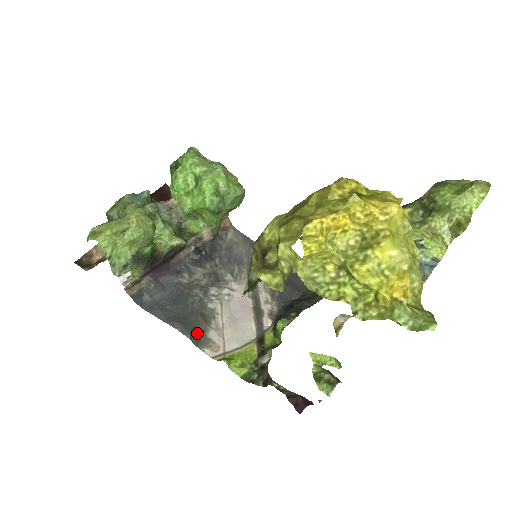
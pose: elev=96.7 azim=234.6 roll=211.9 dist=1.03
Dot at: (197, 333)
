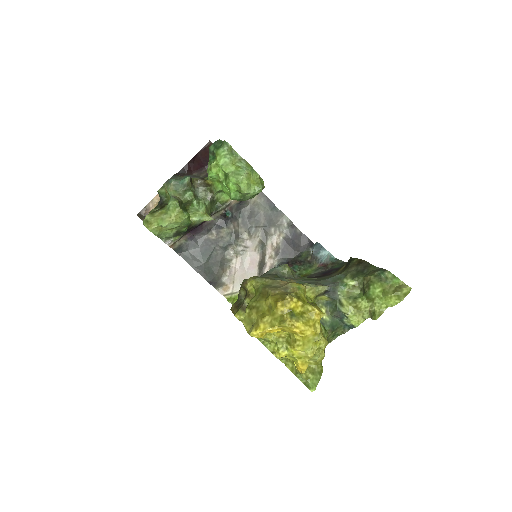
Dot at: (215, 279)
